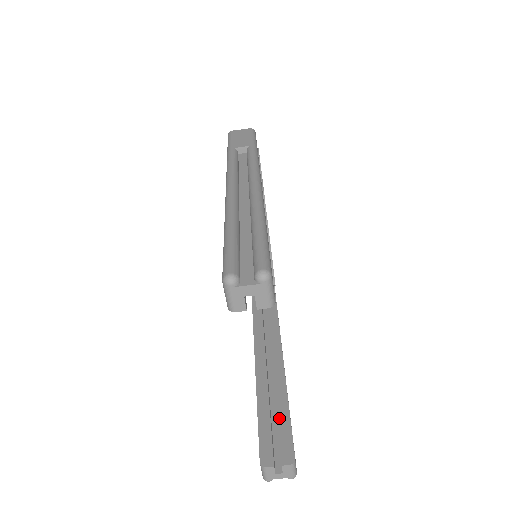
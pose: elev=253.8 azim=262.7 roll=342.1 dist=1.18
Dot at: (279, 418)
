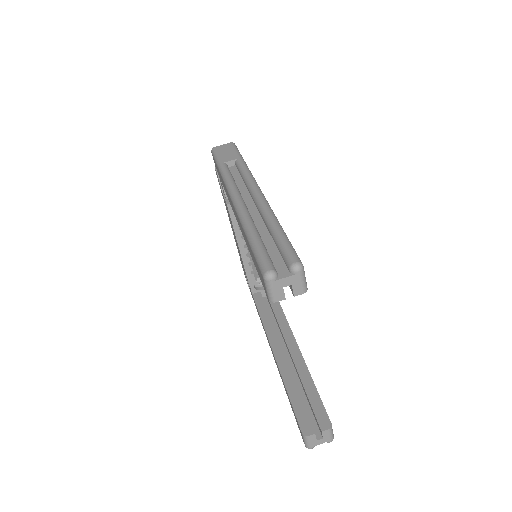
Dot at: (308, 393)
